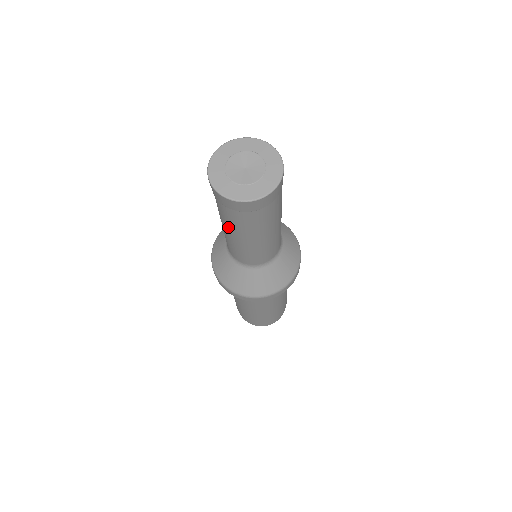
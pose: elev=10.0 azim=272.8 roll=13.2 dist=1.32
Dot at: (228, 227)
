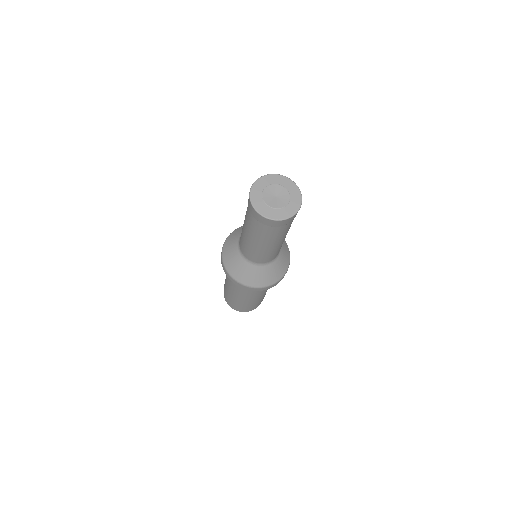
Dot at: (251, 234)
